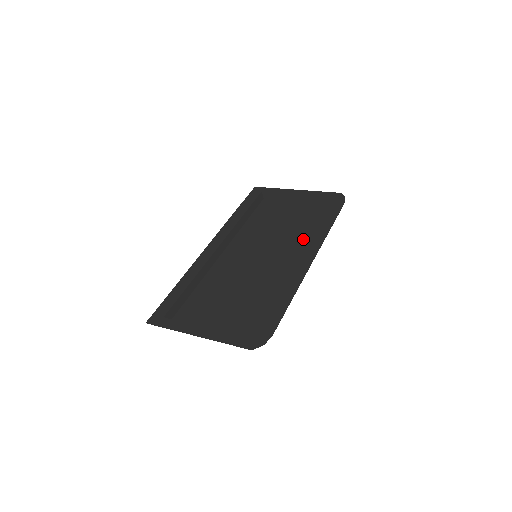
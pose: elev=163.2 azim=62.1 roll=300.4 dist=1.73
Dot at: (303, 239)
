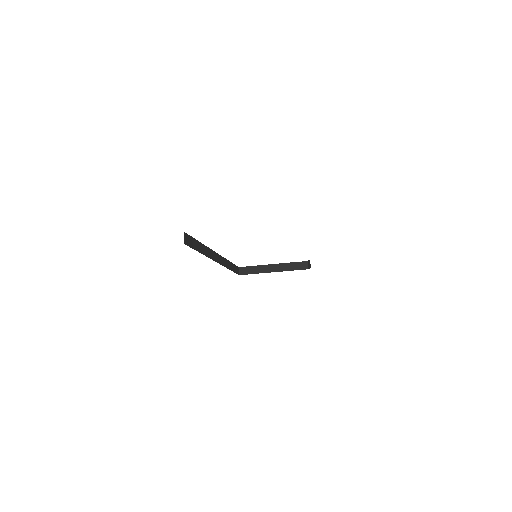
Dot at: occluded
